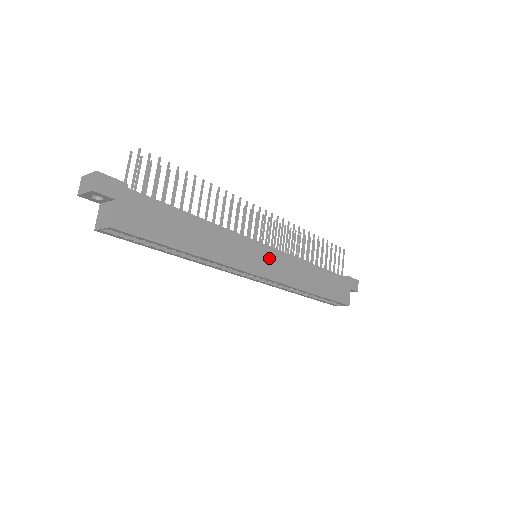
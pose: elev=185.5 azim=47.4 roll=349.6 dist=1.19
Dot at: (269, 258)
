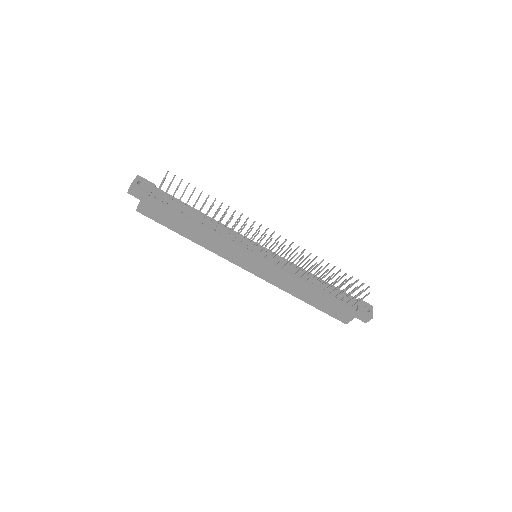
Dot at: (259, 265)
